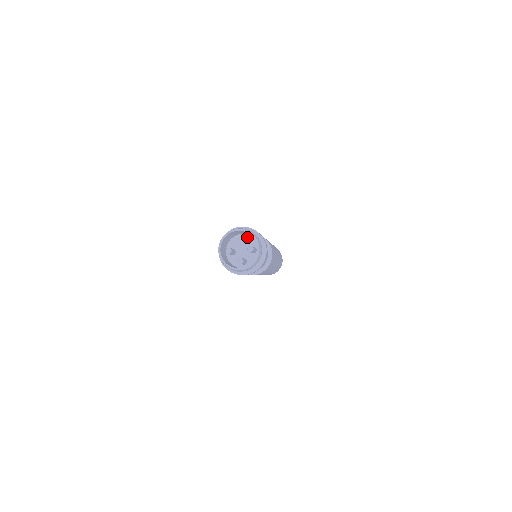
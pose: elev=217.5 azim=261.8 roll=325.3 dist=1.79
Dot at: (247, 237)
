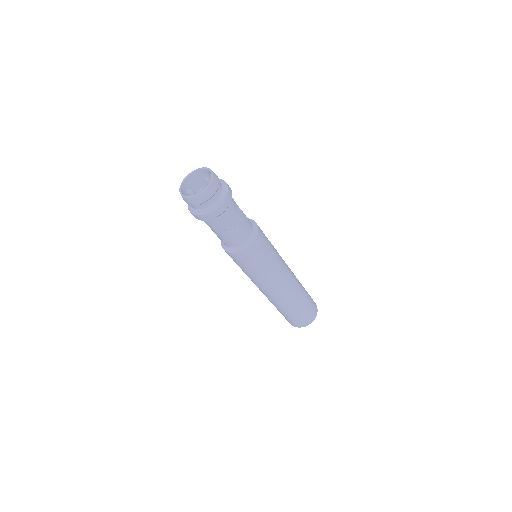
Dot at: occluded
